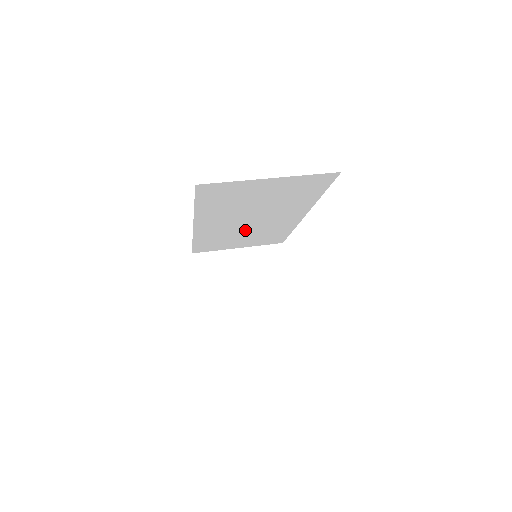
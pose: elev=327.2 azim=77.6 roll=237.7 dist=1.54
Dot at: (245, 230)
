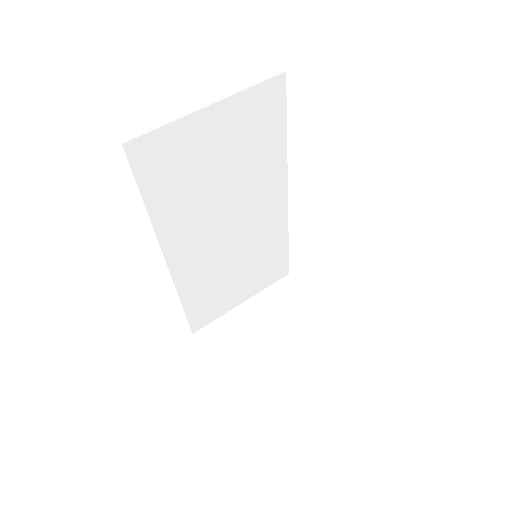
Dot at: (233, 253)
